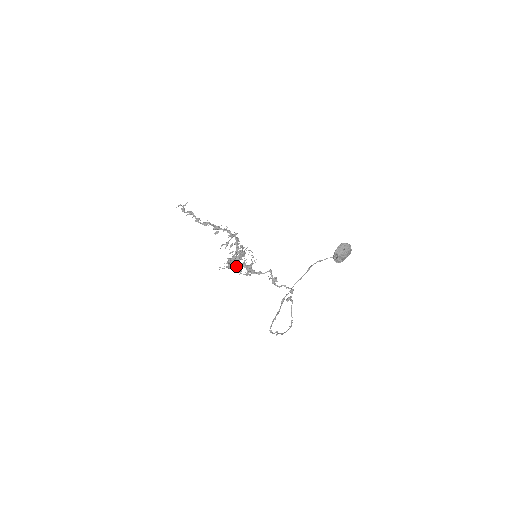
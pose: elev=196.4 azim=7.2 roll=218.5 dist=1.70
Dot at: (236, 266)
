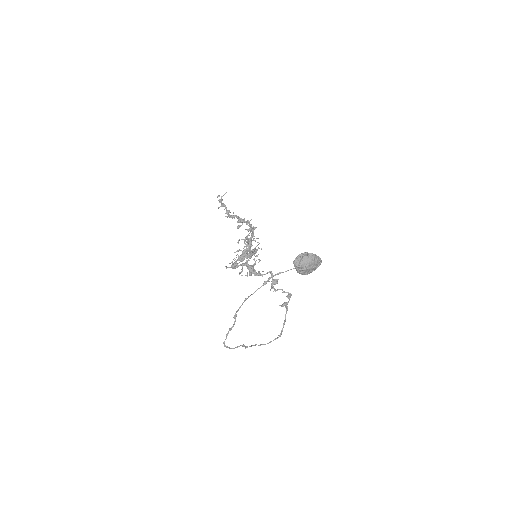
Dot at: (236, 267)
